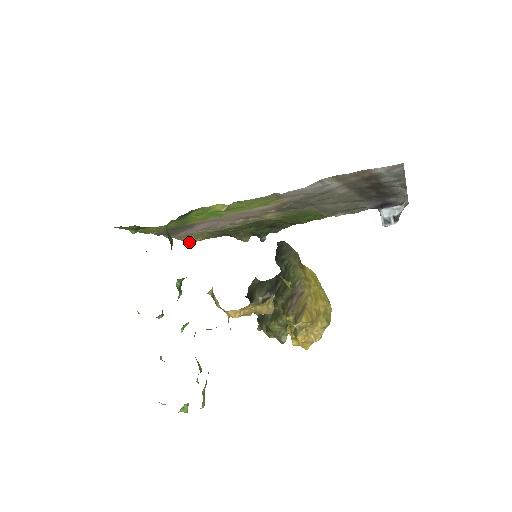
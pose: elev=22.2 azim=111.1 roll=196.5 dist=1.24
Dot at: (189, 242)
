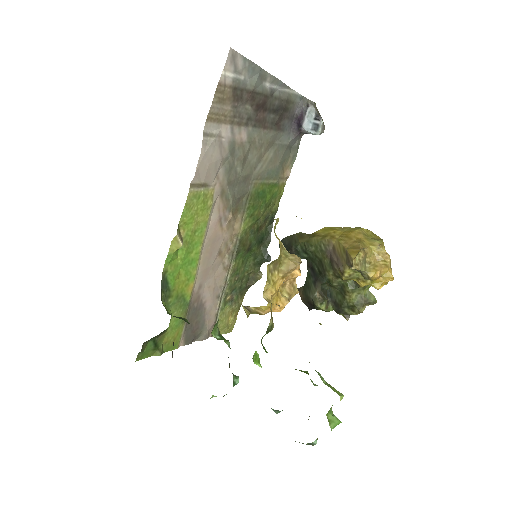
Dot at: occluded
